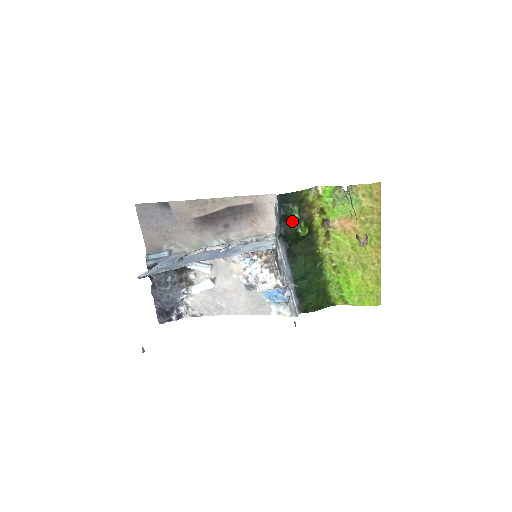
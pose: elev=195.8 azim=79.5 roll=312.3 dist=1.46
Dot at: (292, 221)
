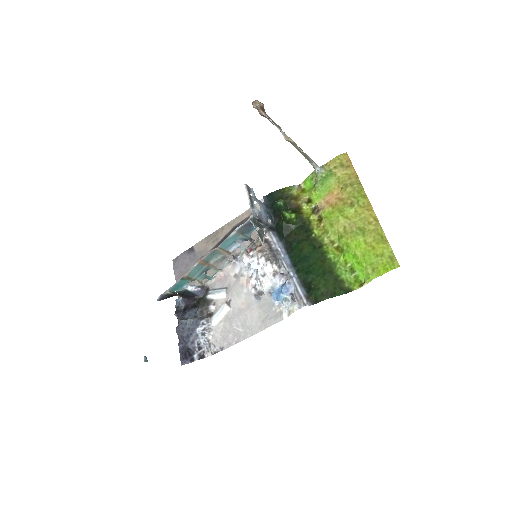
Dot at: (279, 211)
